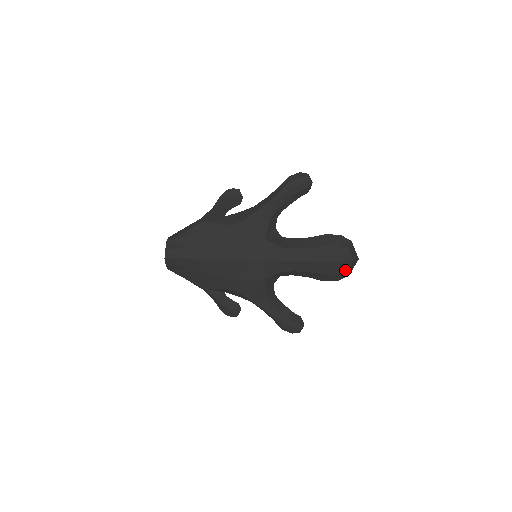
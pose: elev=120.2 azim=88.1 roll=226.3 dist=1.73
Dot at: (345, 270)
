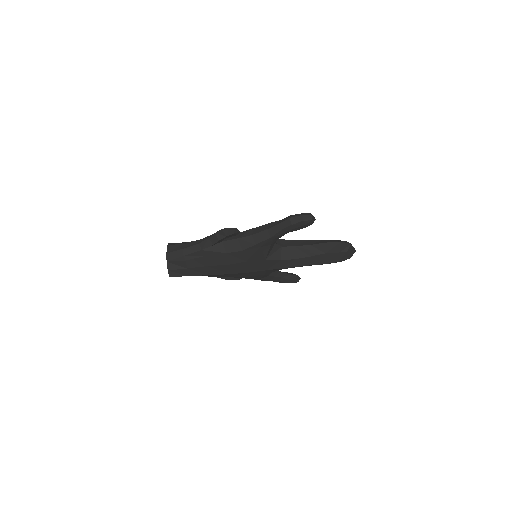
Dot at: occluded
